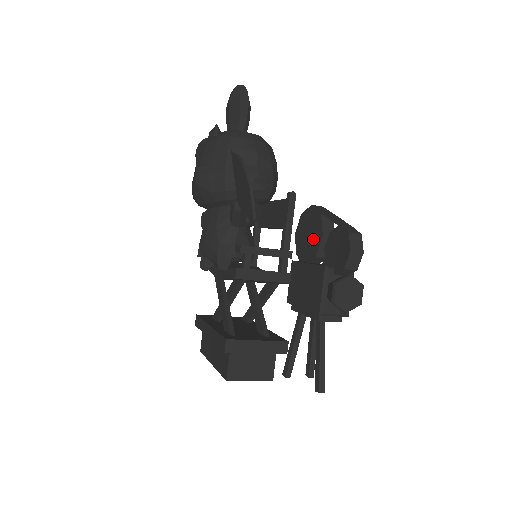
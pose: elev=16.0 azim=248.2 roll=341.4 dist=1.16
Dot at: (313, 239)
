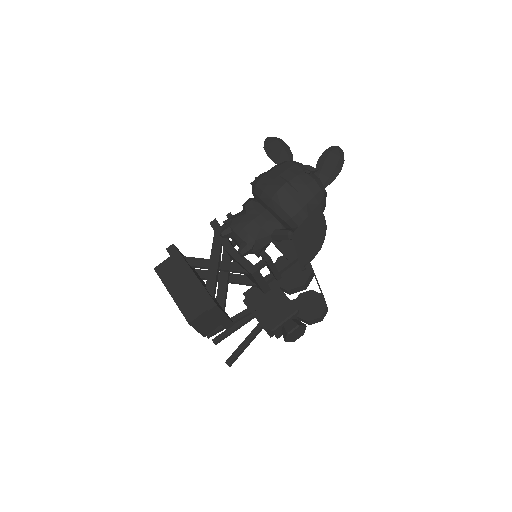
Dot at: (294, 278)
